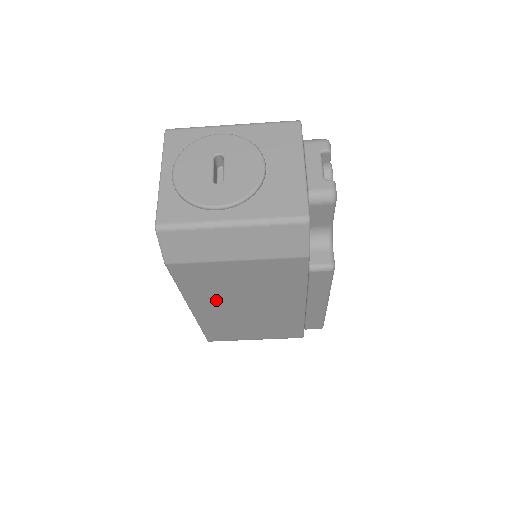
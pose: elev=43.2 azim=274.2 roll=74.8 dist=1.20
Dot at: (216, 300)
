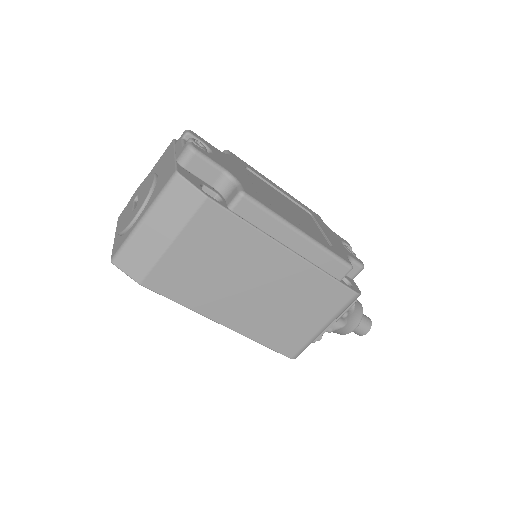
Dot at: (221, 298)
